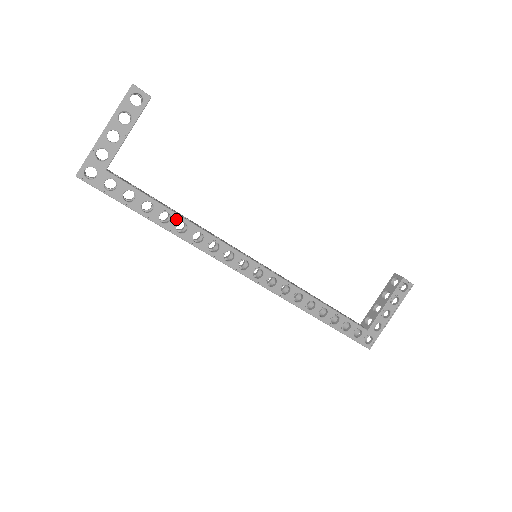
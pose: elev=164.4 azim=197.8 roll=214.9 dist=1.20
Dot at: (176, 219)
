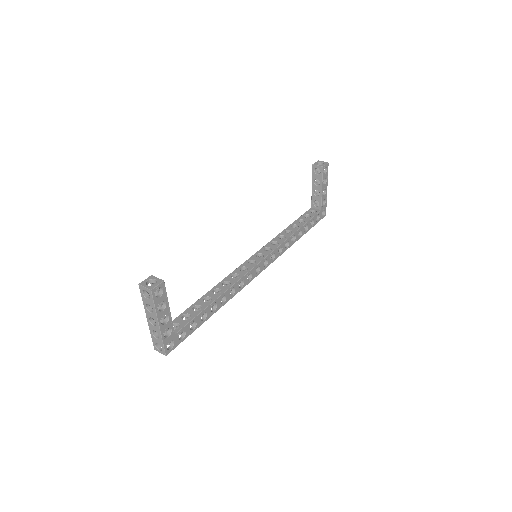
Dot at: (218, 301)
